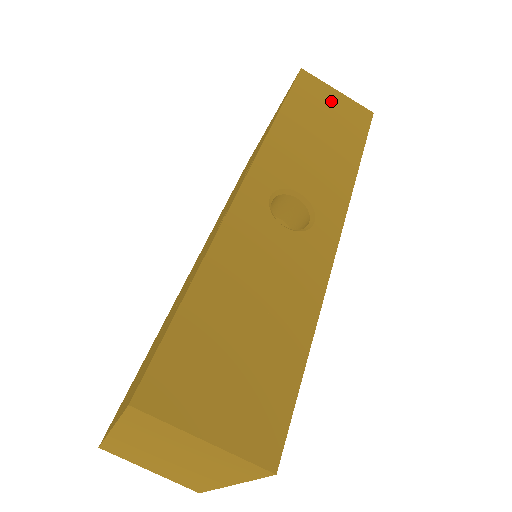
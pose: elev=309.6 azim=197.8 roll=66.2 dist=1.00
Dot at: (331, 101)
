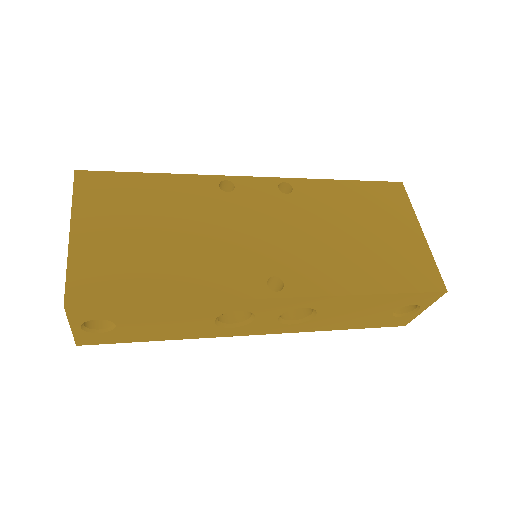
Dot at: occluded
